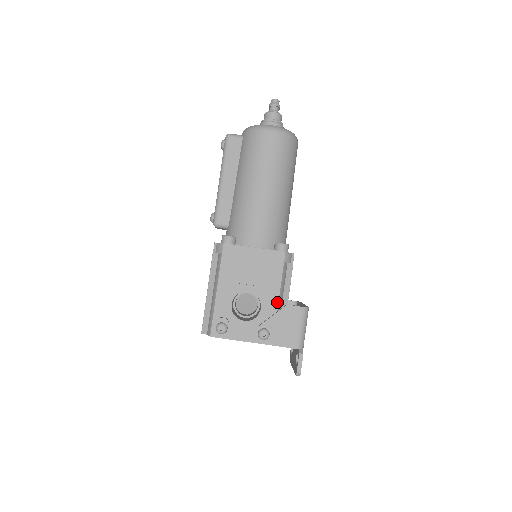
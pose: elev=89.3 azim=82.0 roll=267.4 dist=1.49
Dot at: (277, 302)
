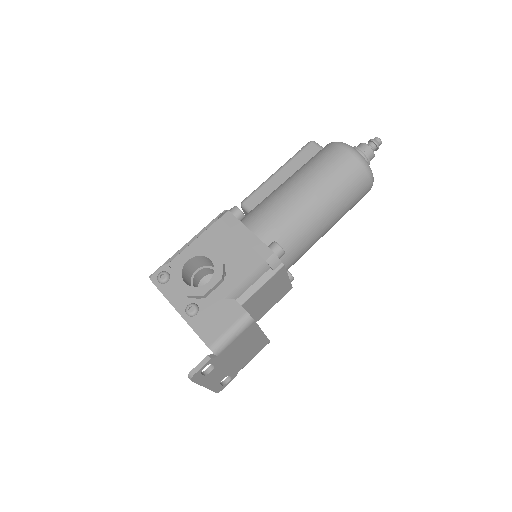
Dot at: (229, 292)
